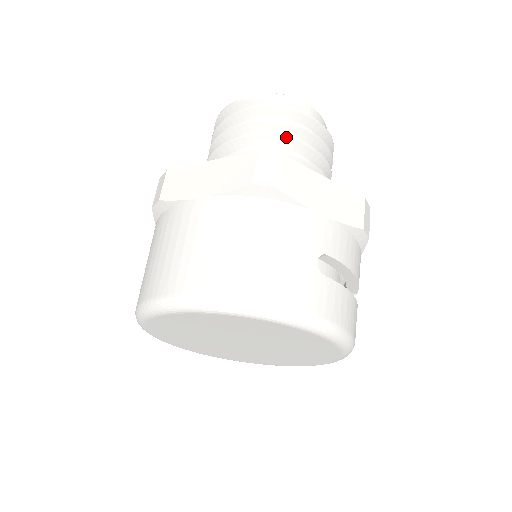
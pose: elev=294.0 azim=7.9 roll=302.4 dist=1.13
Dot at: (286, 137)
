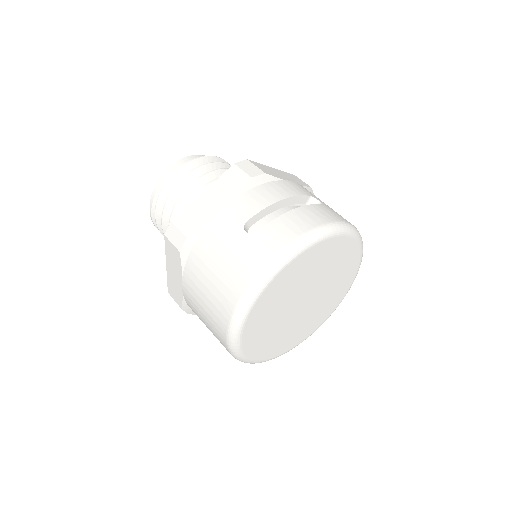
Dot at: (178, 200)
